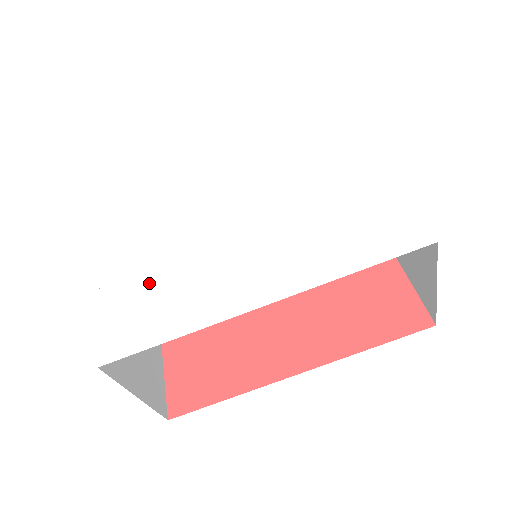
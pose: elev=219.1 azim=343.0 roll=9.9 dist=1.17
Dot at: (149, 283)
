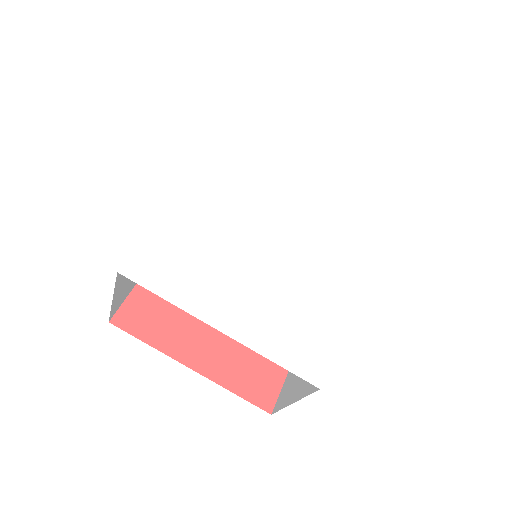
Dot at: (279, 312)
